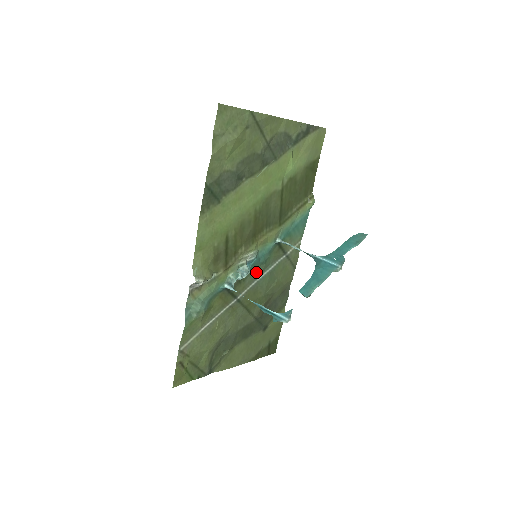
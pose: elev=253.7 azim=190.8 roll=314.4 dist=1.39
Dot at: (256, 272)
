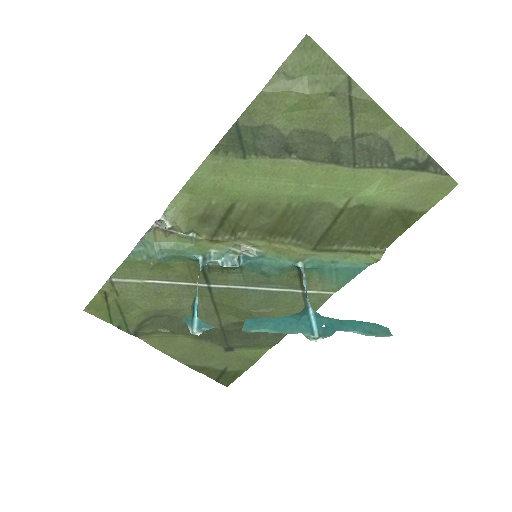
Dot at: (251, 277)
